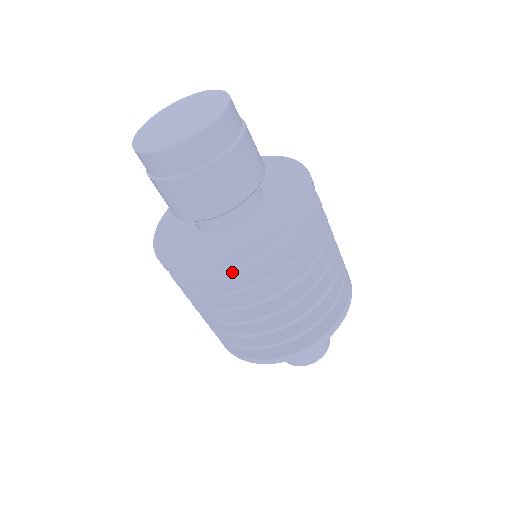
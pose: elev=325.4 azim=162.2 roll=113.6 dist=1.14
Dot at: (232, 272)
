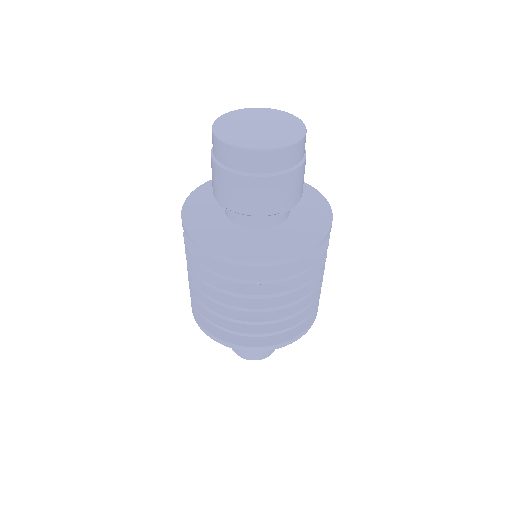
Dot at: (280, 264)
